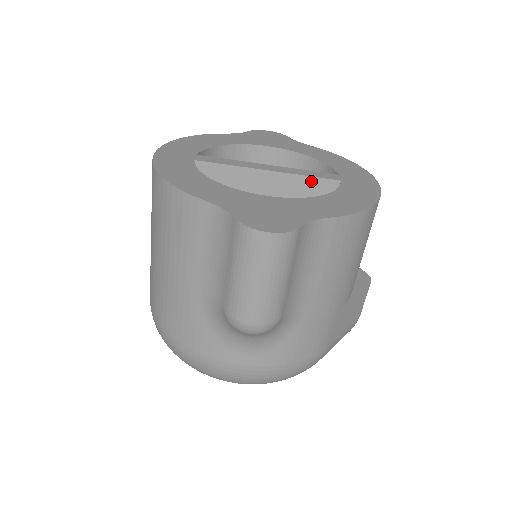
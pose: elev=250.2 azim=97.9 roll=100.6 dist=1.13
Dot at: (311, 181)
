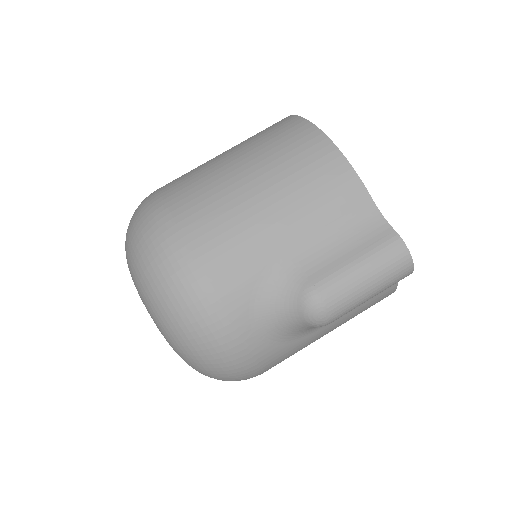
Dot at: occluded
